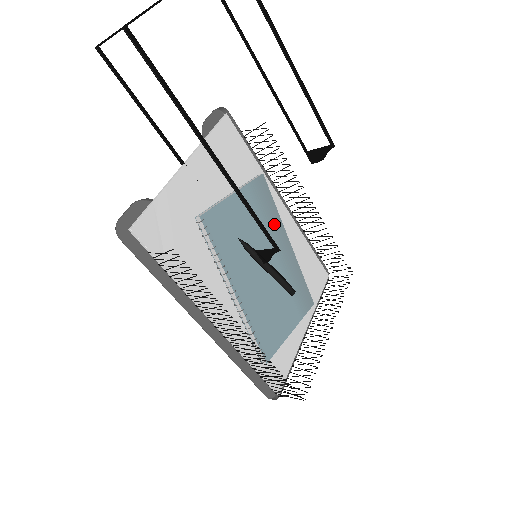
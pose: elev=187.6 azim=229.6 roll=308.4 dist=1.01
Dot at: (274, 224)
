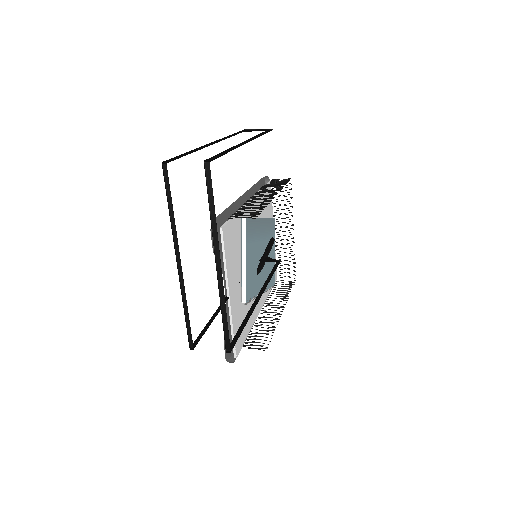
Dot at: (257, 228)
